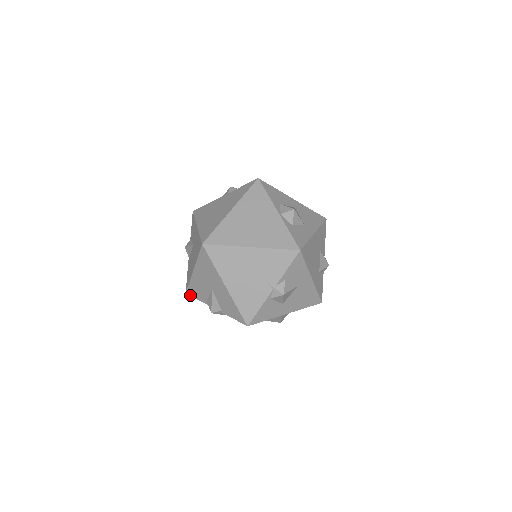
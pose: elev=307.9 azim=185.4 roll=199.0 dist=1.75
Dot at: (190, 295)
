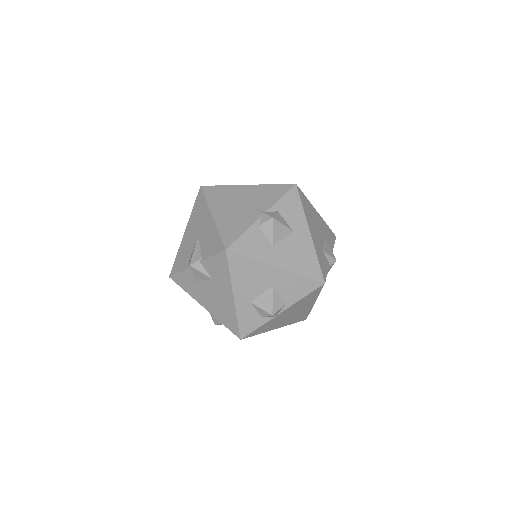
Dot at: (173, 274)
